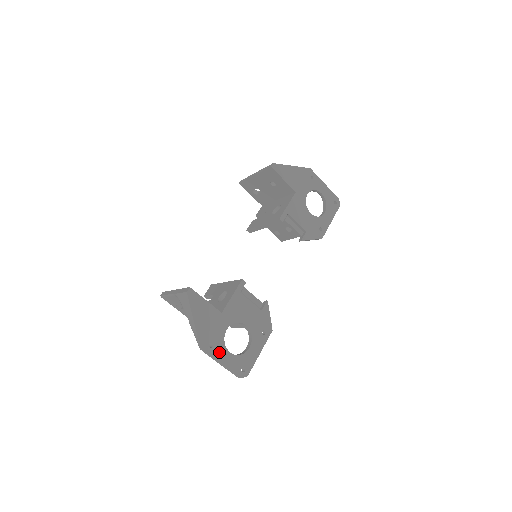
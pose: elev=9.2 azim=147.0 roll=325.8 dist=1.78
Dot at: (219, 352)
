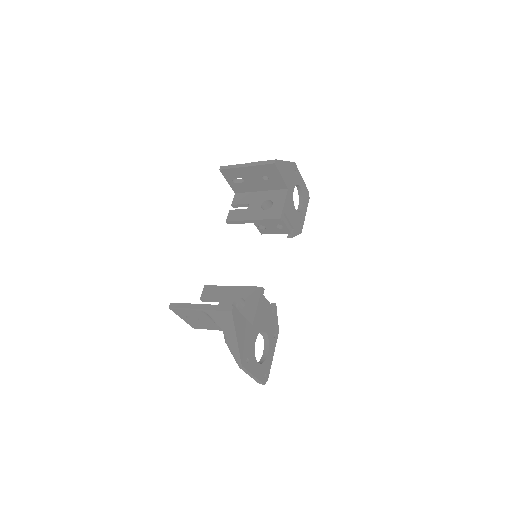
Dot at: (252, 365)
